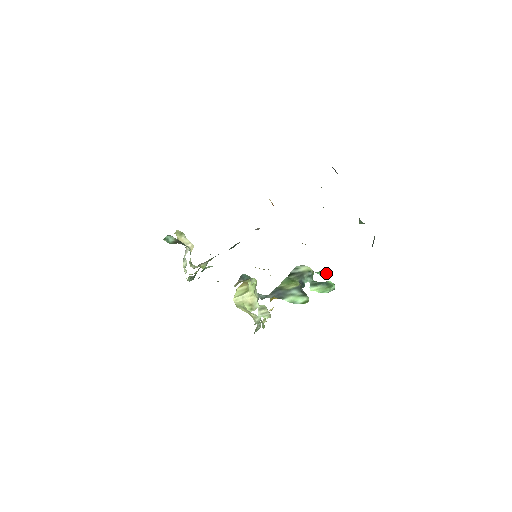
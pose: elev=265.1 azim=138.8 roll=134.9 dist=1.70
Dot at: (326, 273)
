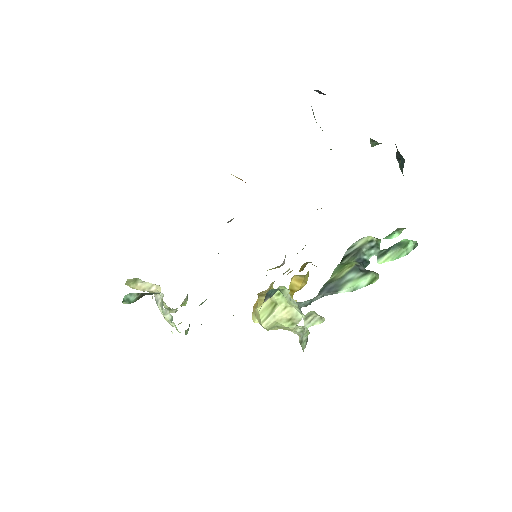
Dot at: (400, 232)
